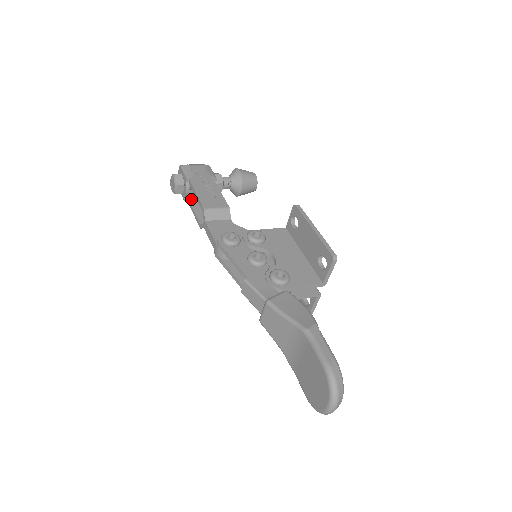
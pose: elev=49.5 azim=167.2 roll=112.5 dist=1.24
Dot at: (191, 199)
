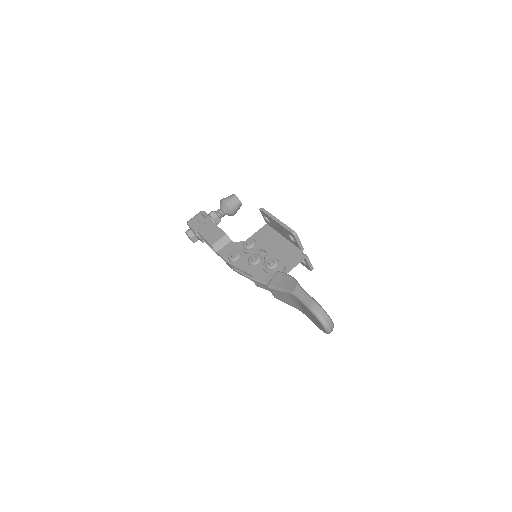
Dot at: occluded
